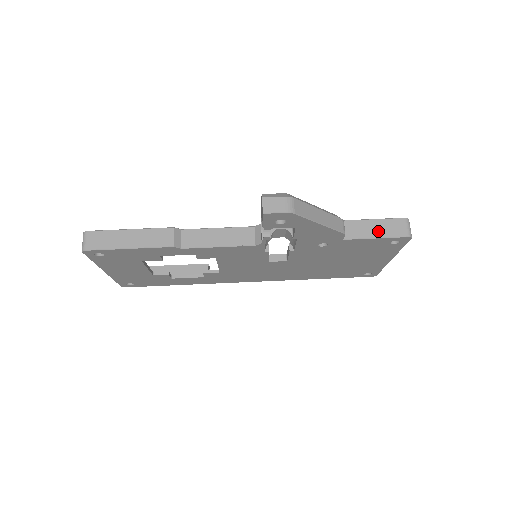
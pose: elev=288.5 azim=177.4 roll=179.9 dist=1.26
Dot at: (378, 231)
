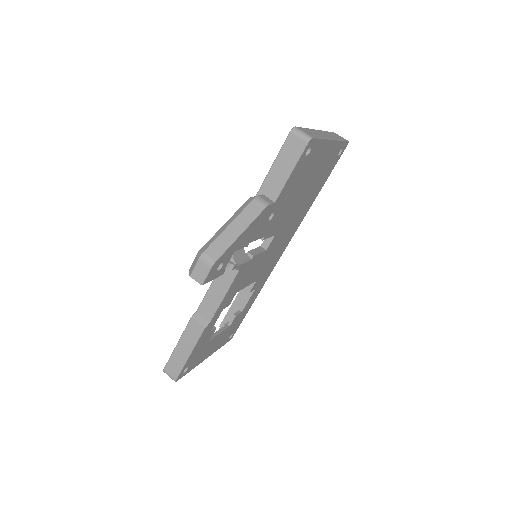
Dot at: (286, 167)
